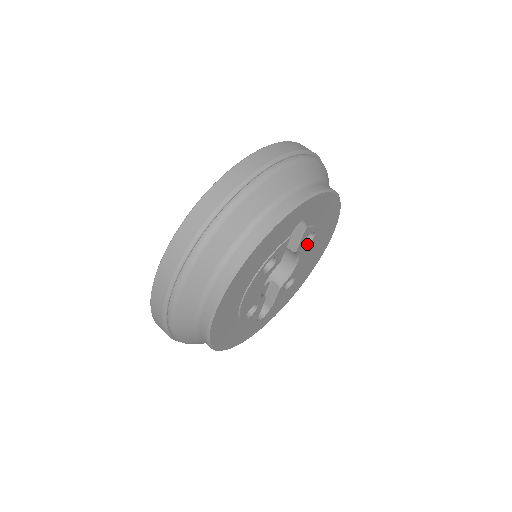
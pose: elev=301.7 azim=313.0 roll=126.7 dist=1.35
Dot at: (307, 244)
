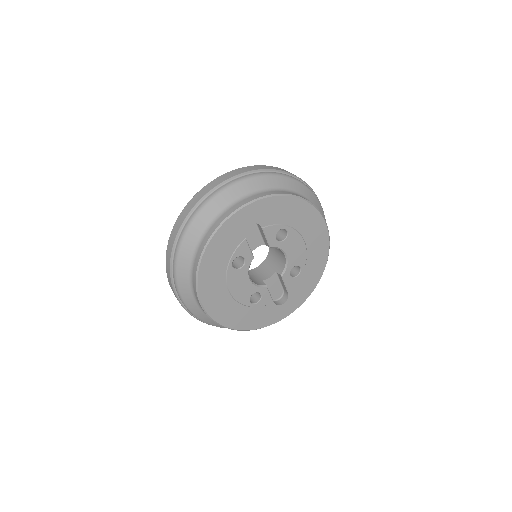
Dot at: (285, 239)
